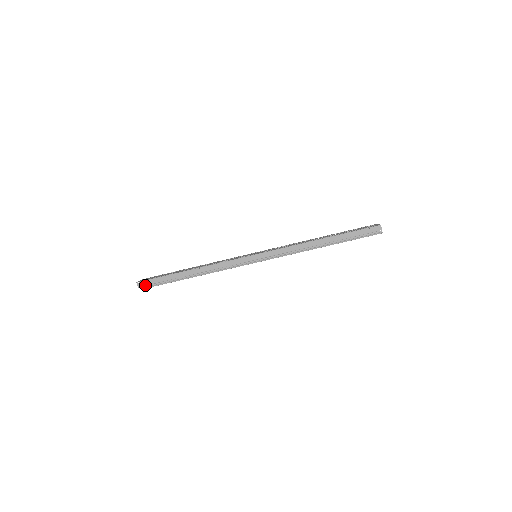
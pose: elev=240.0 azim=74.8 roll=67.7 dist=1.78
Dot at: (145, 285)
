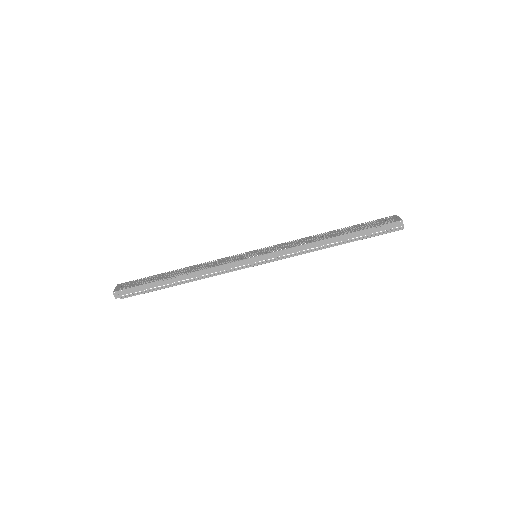
Dot at: occluded
